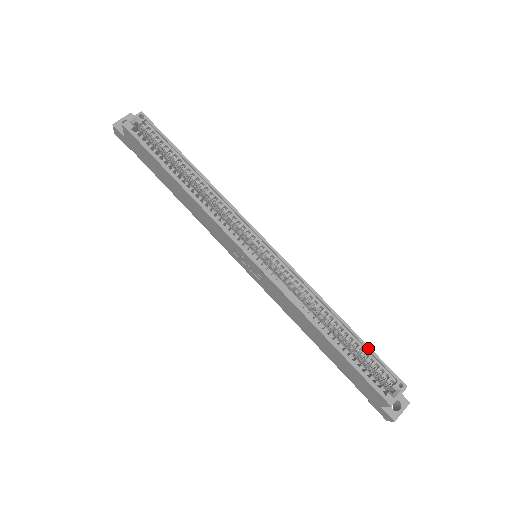
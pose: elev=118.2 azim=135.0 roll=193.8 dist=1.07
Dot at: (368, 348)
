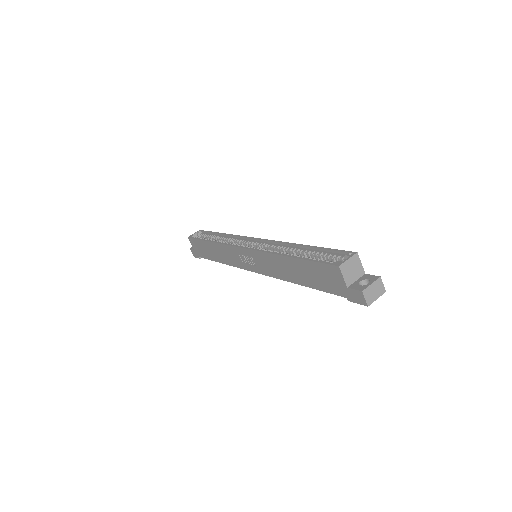
Dot at: (322, 248)
